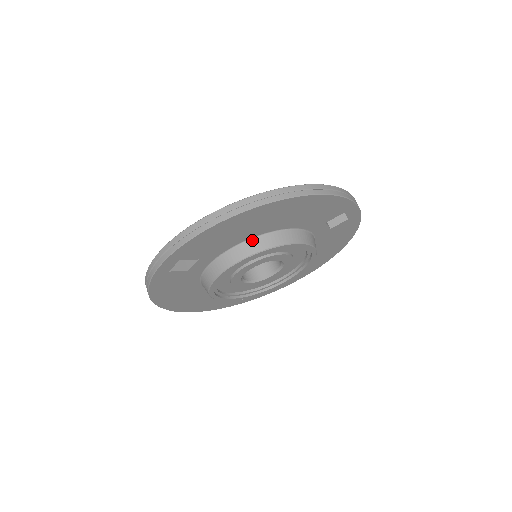
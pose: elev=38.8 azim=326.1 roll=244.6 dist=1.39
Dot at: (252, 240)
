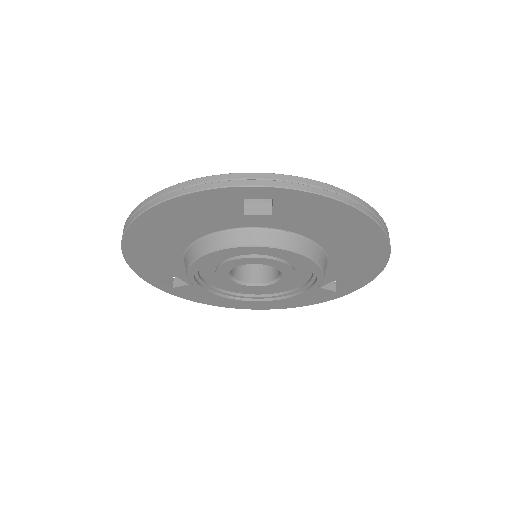
Dot at: (313, 243)
